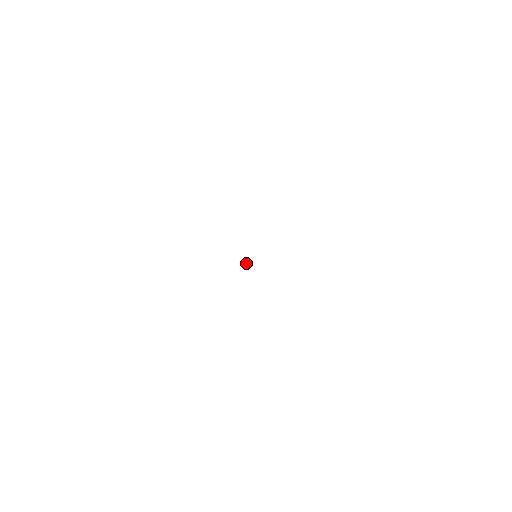
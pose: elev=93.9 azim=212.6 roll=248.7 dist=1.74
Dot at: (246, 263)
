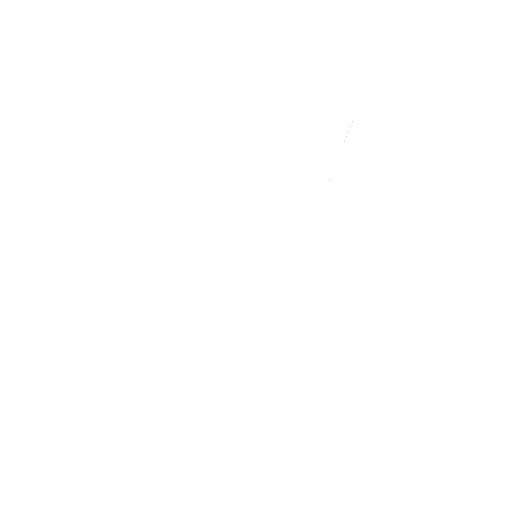
Dot at: occluded
